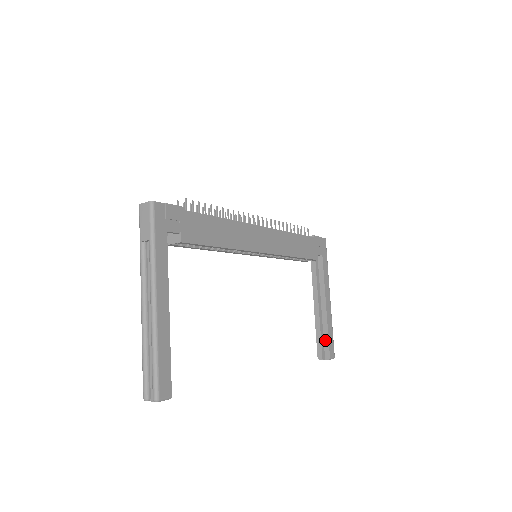
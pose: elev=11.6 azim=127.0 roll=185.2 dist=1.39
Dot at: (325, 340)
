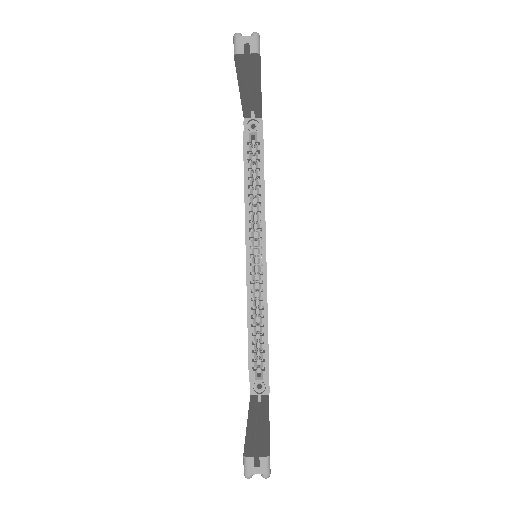
Dot at: (263, 440)
